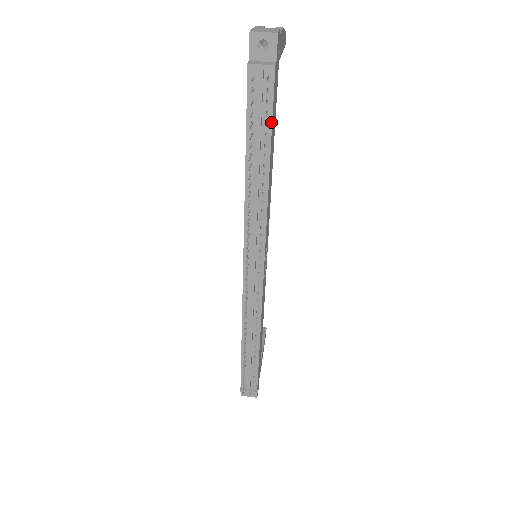
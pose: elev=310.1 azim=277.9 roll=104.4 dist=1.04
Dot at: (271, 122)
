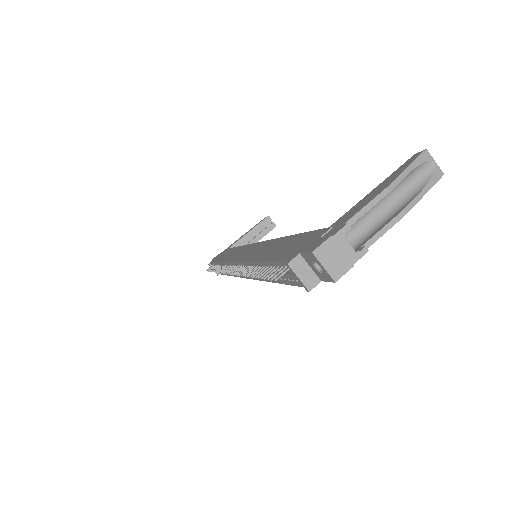
Dot at: (290, 284)
